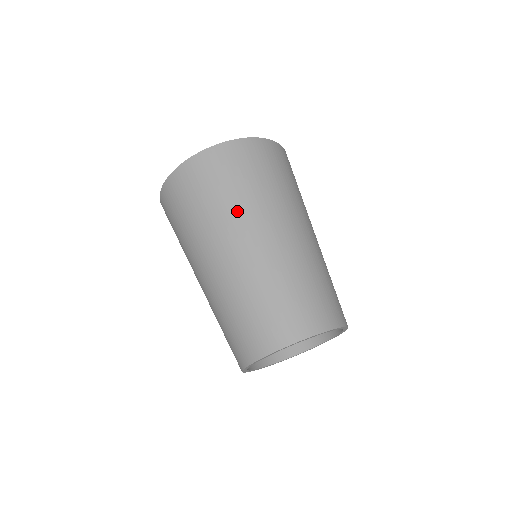
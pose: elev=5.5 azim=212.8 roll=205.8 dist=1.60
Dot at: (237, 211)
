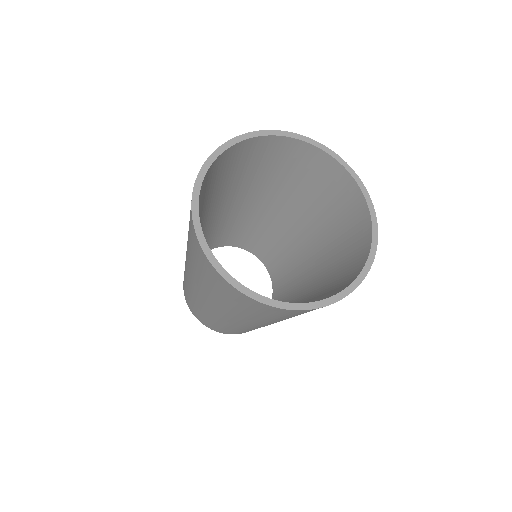
Dot at: (219, 304)
